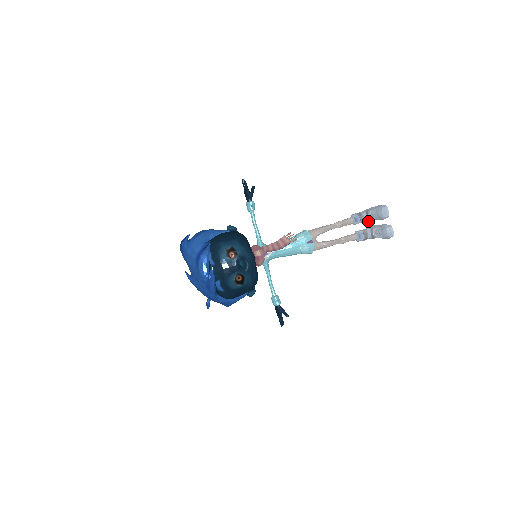
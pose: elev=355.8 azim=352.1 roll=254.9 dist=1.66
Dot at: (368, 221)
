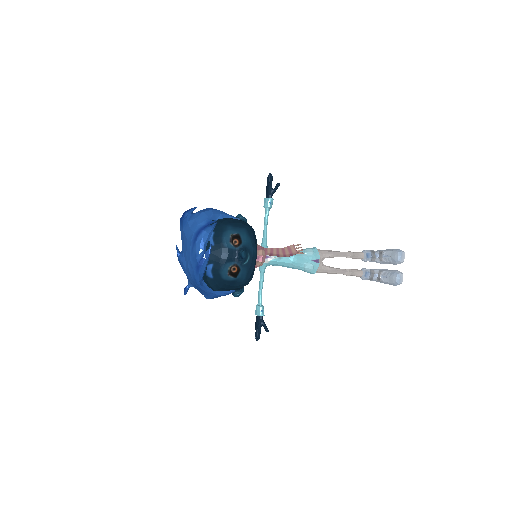
Dot at: (378, 262)
